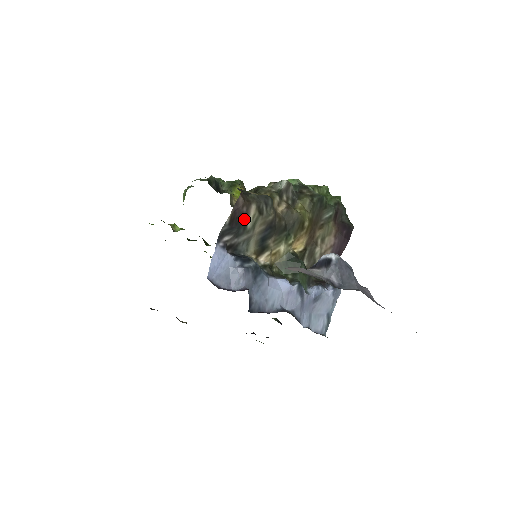
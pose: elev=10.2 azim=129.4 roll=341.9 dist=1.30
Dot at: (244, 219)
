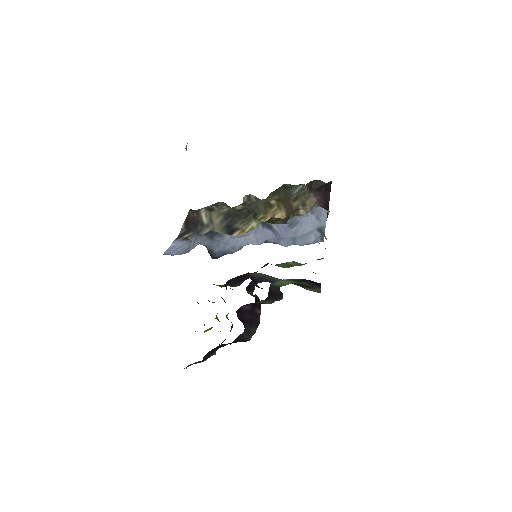
Dot at: (198, 220)
